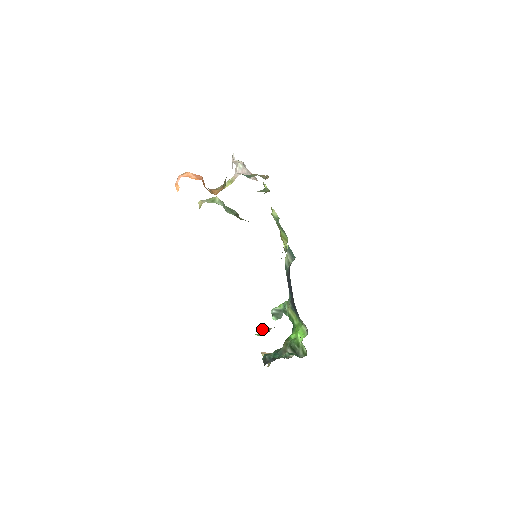
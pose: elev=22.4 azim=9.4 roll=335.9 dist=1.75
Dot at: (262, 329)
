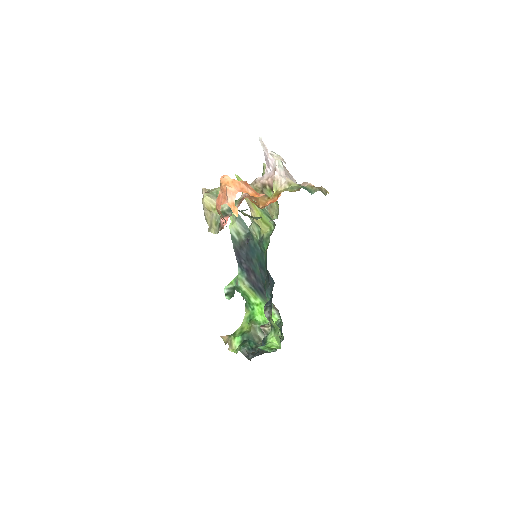
Dot at: (273, 338)
